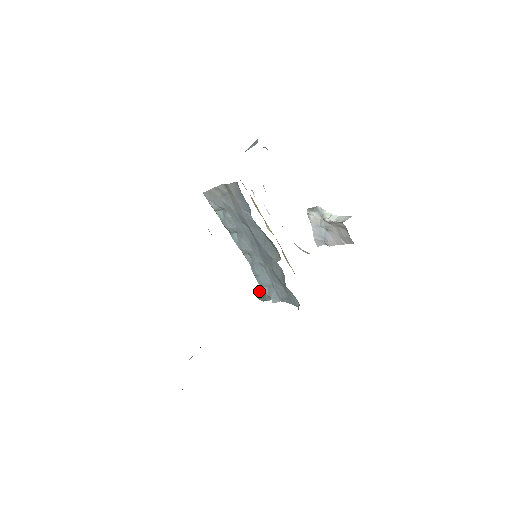
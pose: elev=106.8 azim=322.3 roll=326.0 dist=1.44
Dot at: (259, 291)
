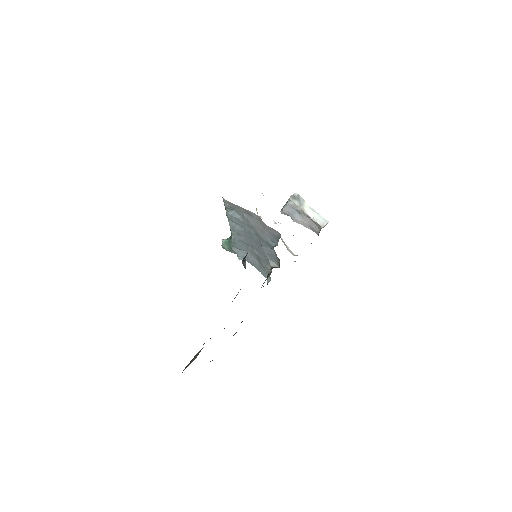
Dot at: (224, 241)
